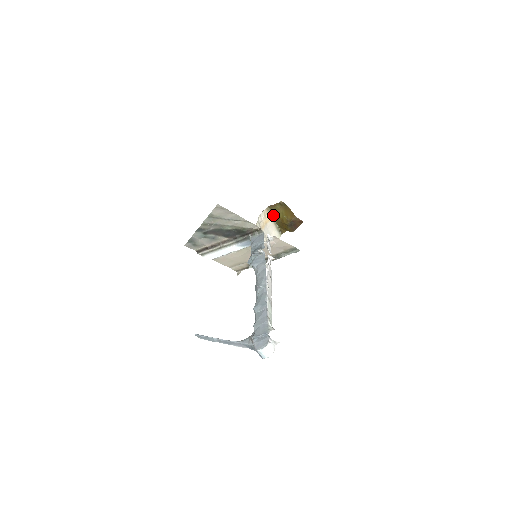
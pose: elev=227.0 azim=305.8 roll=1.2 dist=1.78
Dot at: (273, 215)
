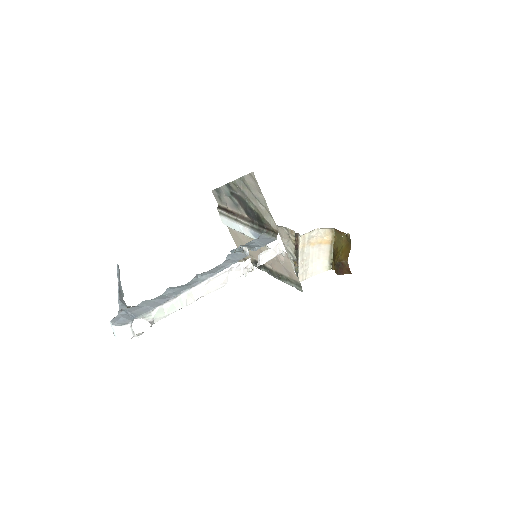
Dot at: (335, 242)
